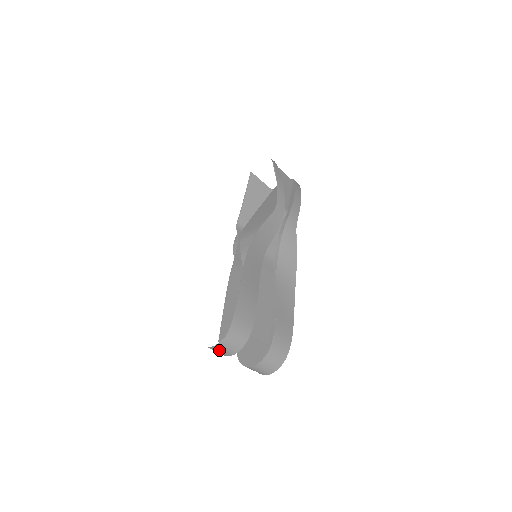
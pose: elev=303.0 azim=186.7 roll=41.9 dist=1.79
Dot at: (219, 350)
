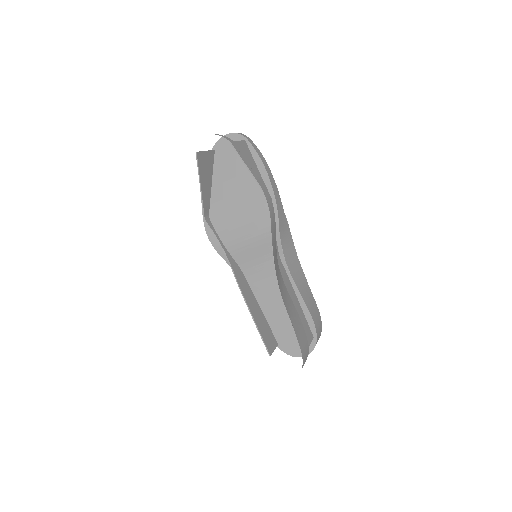
Dot at: occluded
